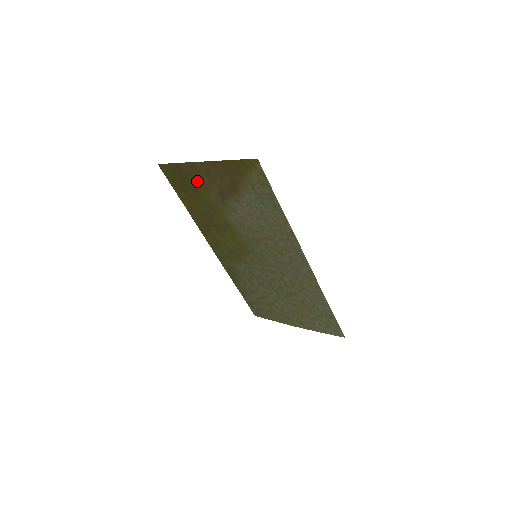
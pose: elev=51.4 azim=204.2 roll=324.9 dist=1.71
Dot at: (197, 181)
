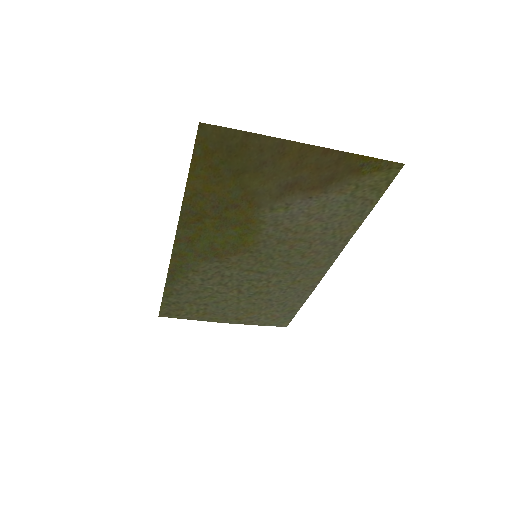
Dot at: (262, 163)
